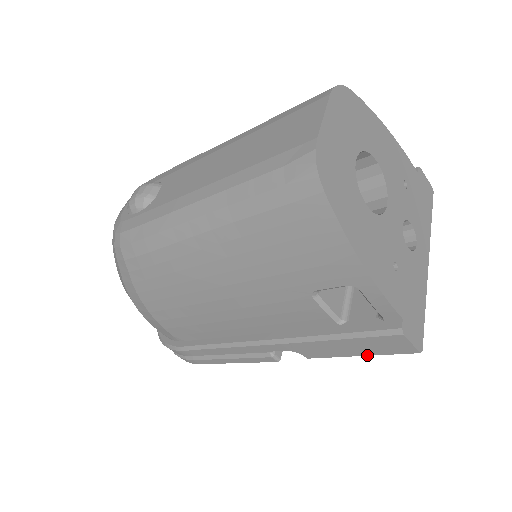
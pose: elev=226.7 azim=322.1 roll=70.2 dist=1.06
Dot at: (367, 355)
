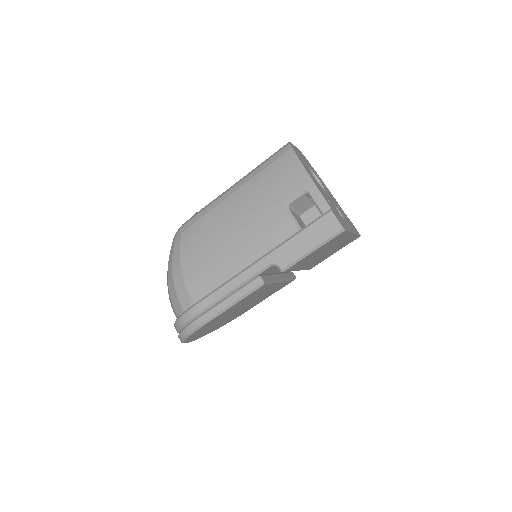
Dot at: (316, 246)
